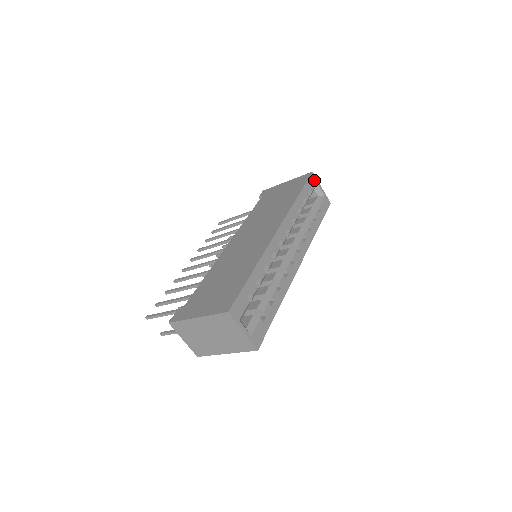
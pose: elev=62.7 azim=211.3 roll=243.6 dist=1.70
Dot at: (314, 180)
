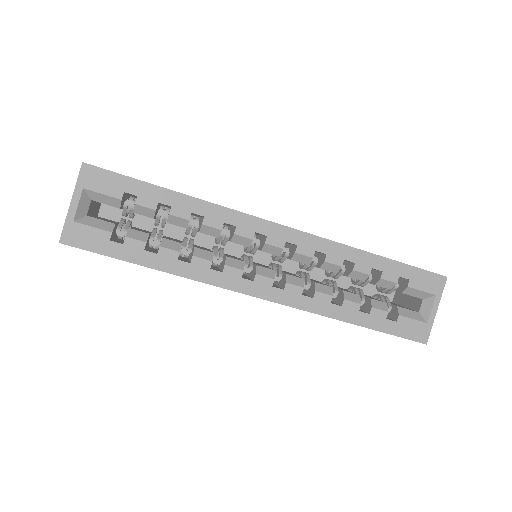
Dot at: (435, 285)
